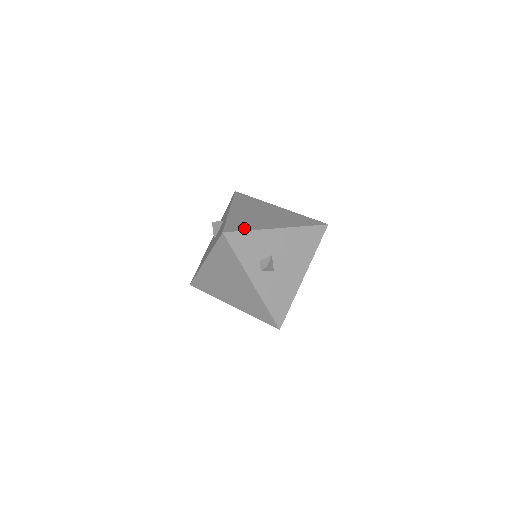
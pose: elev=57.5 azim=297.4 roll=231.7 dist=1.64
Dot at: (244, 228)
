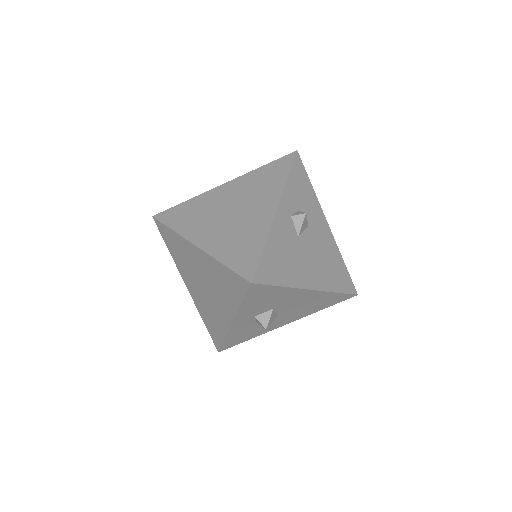
Dot at: occluded
